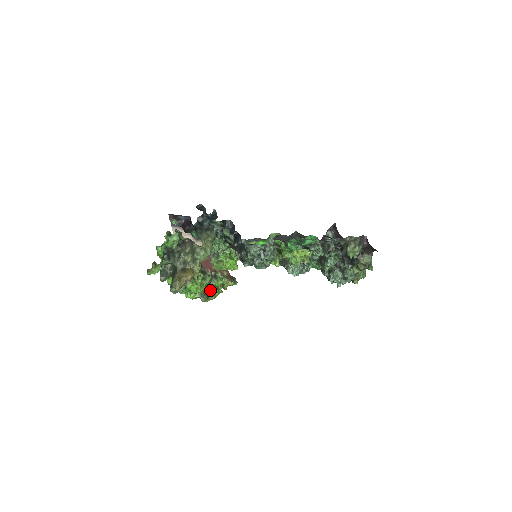
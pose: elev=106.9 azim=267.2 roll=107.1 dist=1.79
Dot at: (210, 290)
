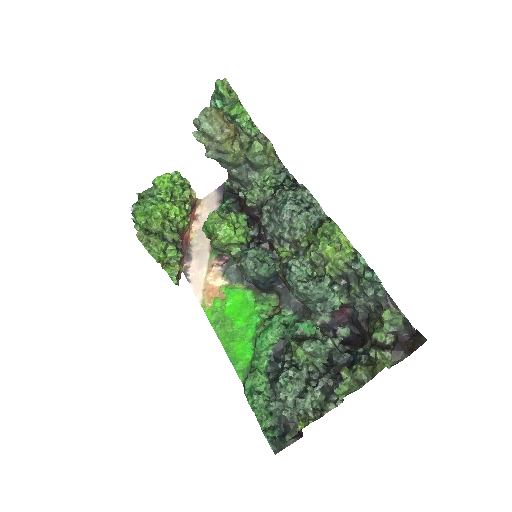
Dot at: (161, 238)
